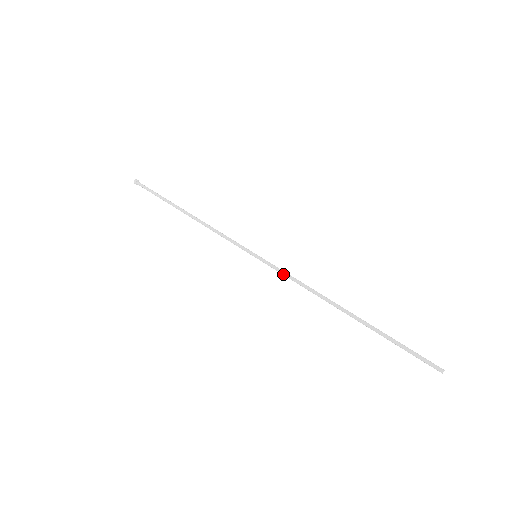
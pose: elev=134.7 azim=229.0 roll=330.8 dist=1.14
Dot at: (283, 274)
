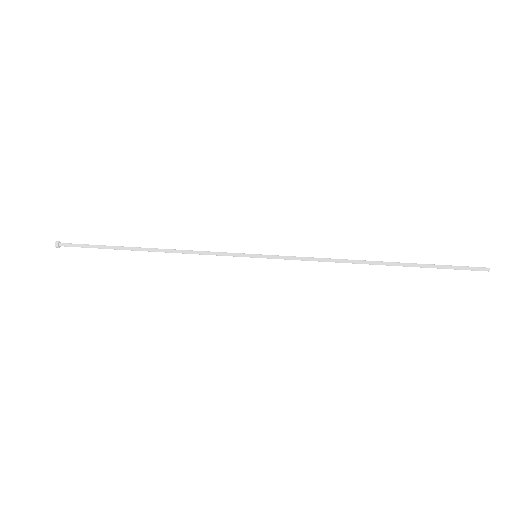
Dot at: (296, 258)
